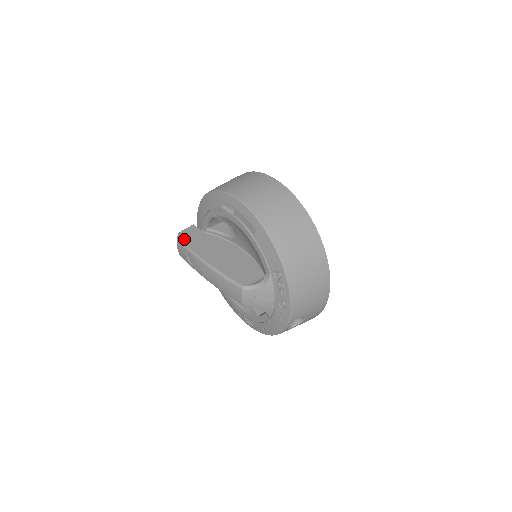
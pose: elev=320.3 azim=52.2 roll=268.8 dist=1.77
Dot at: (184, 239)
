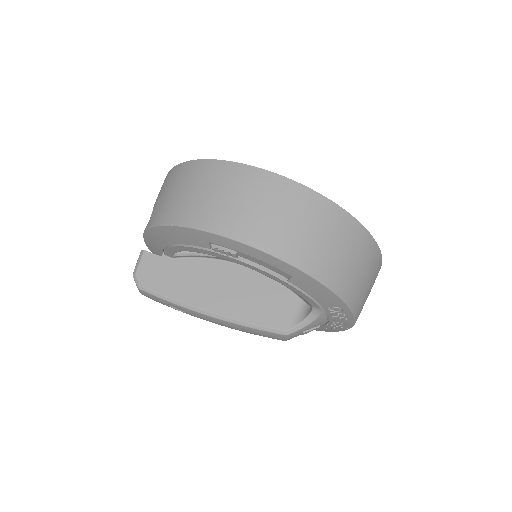
Dot at: (151, 286)
